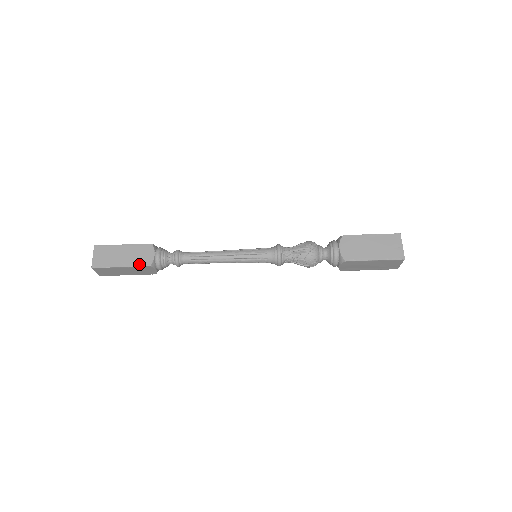
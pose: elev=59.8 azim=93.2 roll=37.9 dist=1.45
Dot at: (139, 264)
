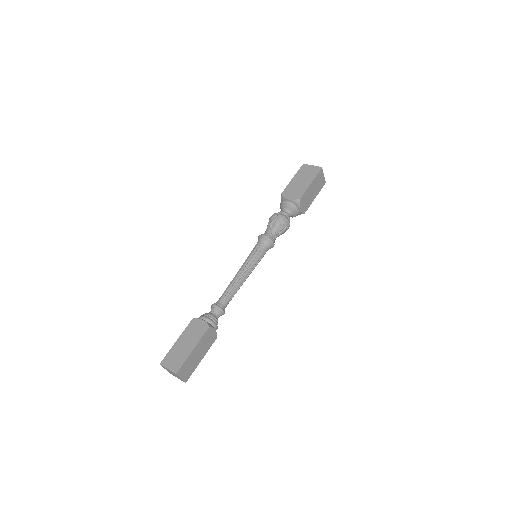
Dot at: (201, 334)
